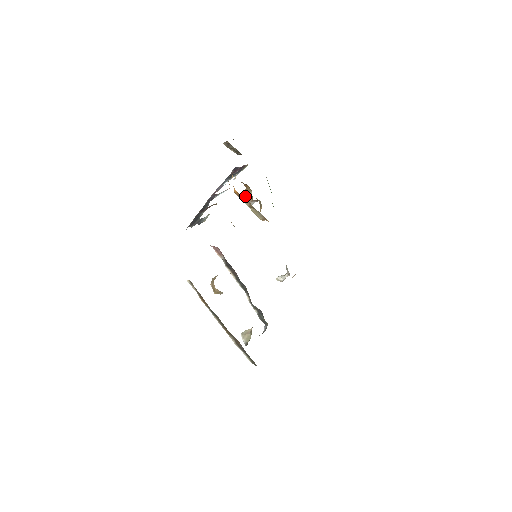
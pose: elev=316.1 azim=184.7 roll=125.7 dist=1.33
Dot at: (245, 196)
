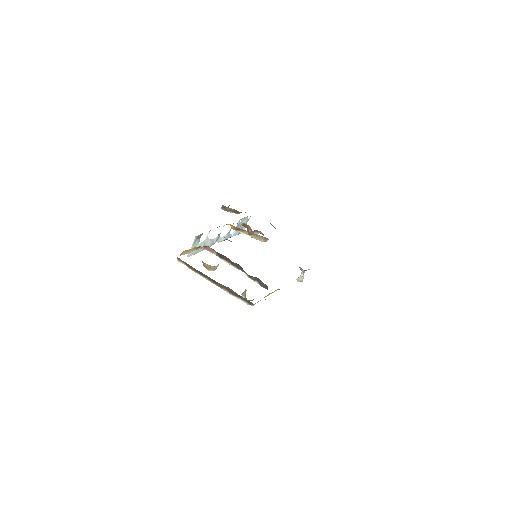
Dot at: occluded
